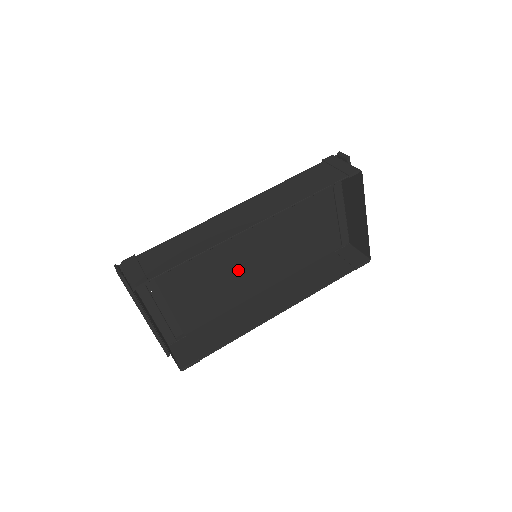
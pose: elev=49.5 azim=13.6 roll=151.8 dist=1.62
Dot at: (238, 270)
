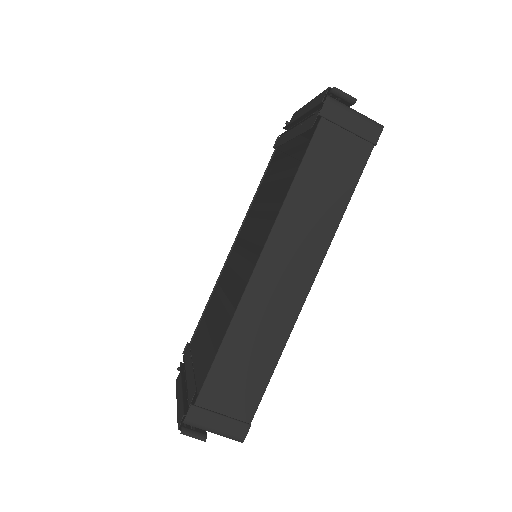
Dot at: occluded
